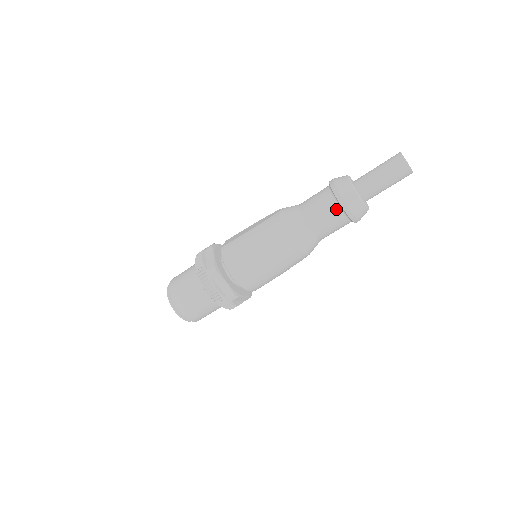
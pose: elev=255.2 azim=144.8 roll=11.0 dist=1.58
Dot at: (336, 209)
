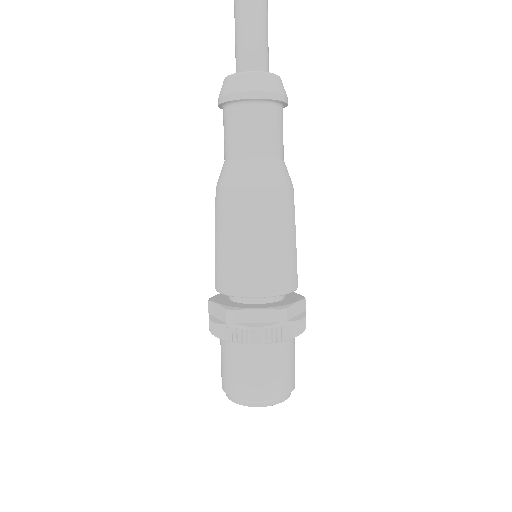
Dot at: (249, 109)
